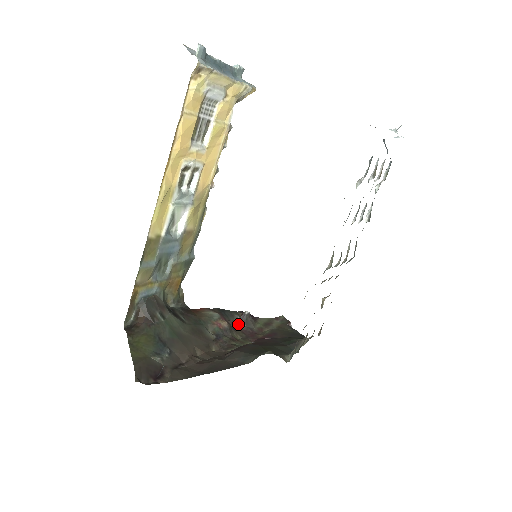
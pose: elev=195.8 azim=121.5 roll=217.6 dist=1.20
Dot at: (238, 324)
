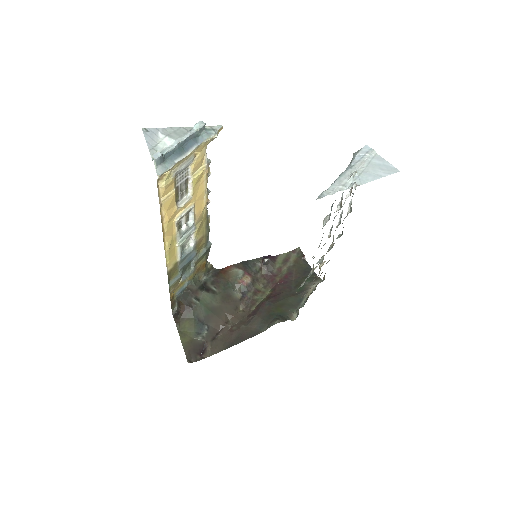
Dot at: (260, 271)
